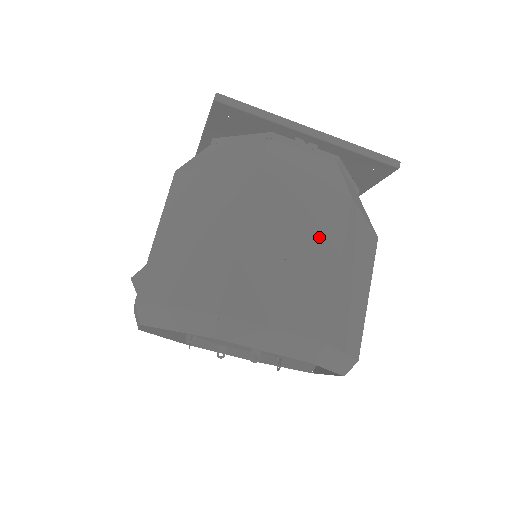
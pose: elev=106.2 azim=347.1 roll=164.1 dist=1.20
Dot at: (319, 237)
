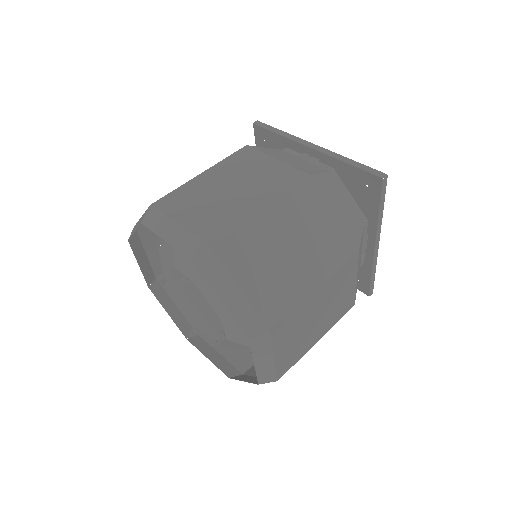
Dot at: (261, 187)
